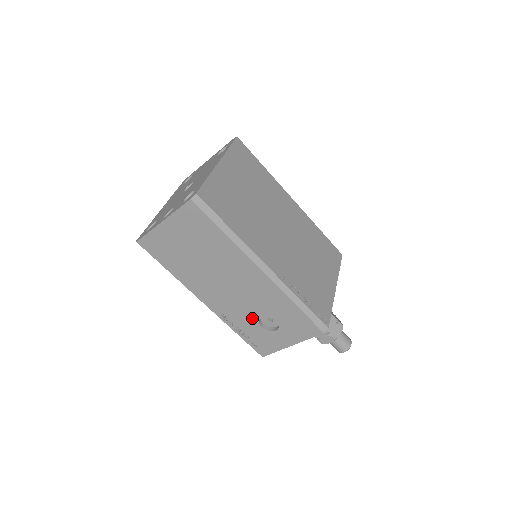
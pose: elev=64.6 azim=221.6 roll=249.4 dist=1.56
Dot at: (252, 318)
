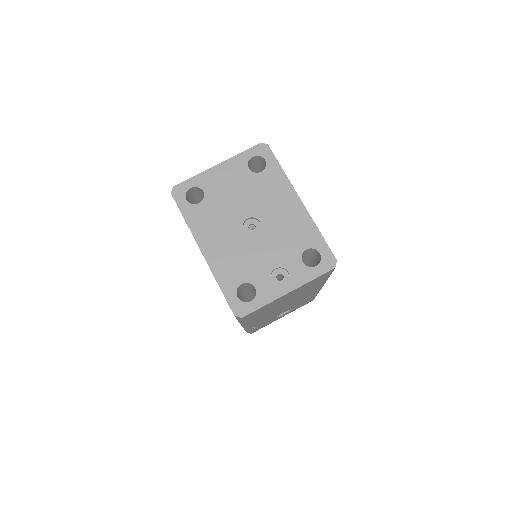
Dot at: (276, 316)
